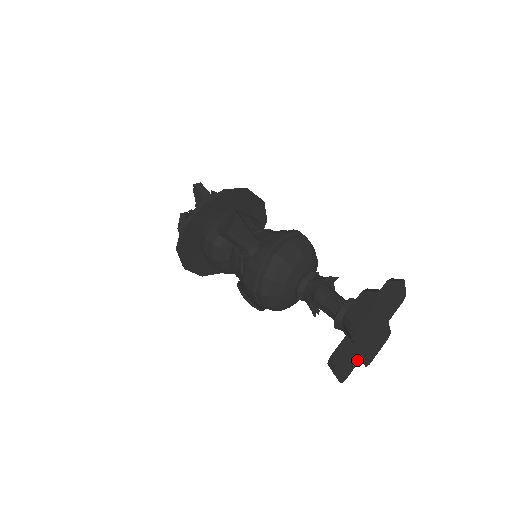
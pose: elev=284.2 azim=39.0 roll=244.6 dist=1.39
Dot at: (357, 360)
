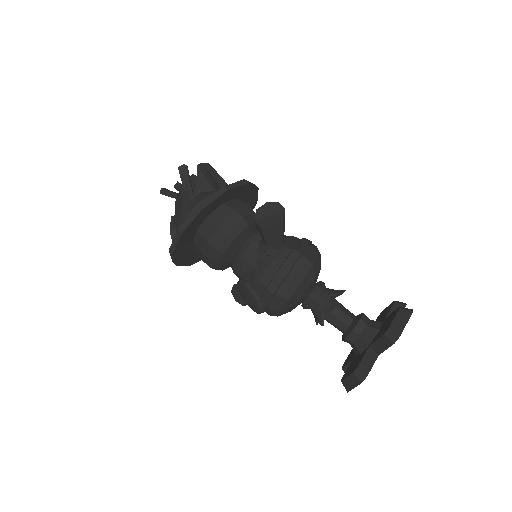
Dot at: occluded
